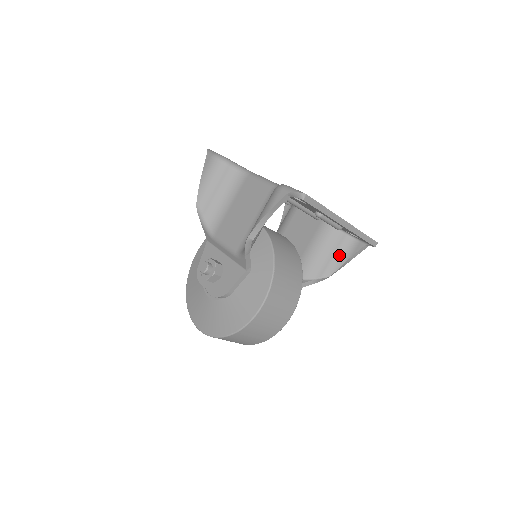
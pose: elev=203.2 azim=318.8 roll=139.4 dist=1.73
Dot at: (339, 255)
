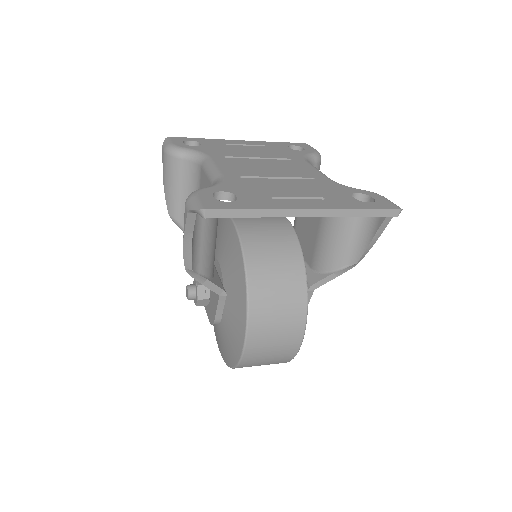
Dot at: (361, 231)
